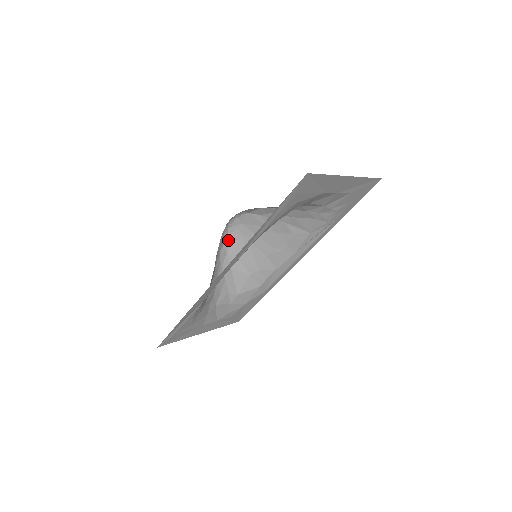
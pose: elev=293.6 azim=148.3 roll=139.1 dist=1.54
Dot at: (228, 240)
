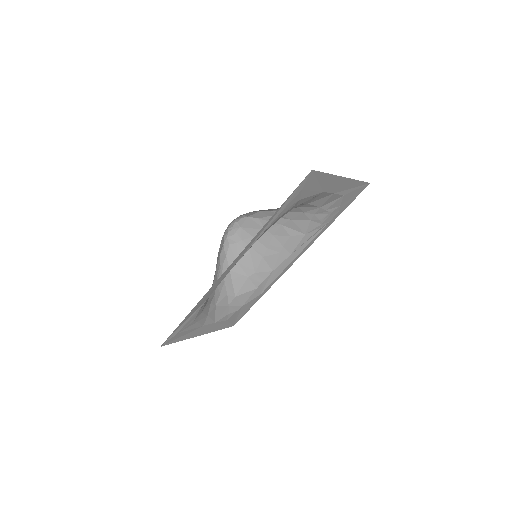
Dot at: (227, 243)
